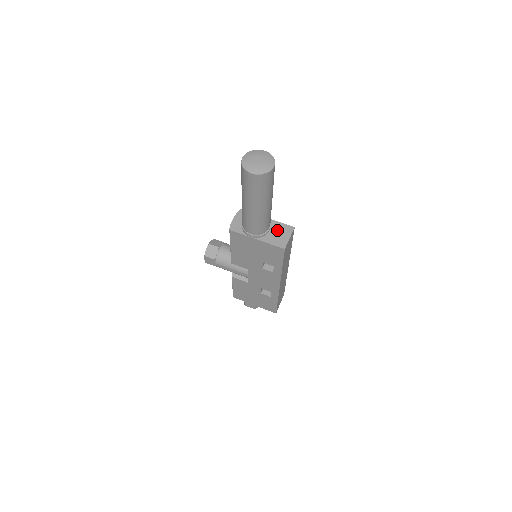
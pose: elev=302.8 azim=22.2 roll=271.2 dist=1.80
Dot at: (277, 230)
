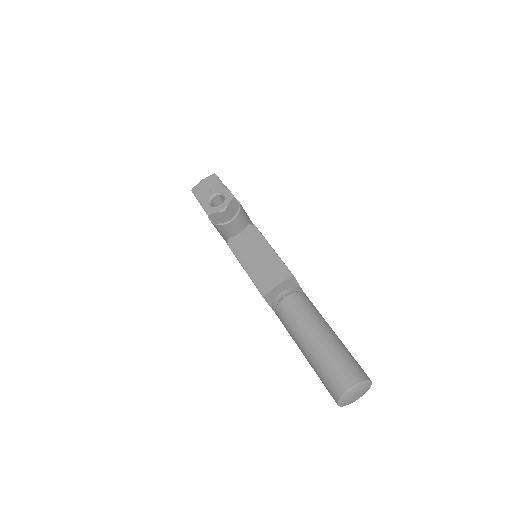
Dot at: occluded
